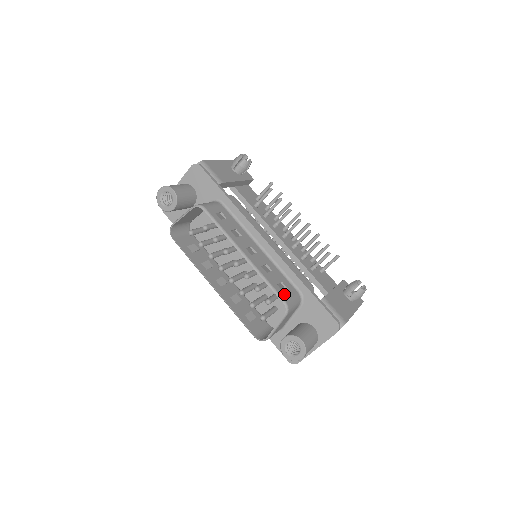
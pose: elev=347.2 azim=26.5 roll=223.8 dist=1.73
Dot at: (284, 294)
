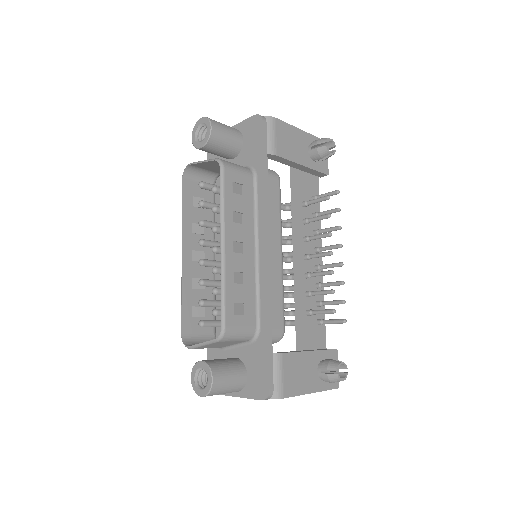
Dot at: (232, 318)
